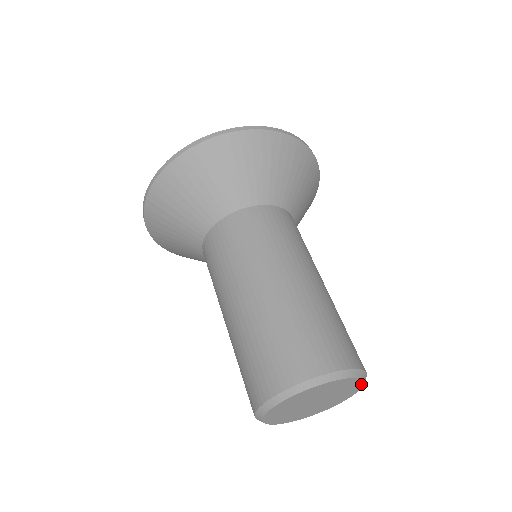
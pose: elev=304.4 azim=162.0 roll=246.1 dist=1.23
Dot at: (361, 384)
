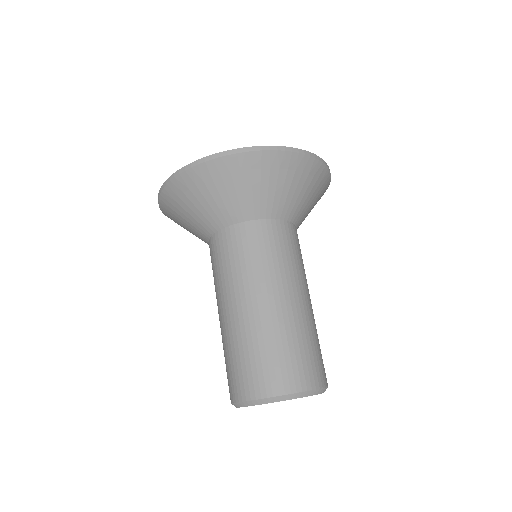
Dot at: occluded
